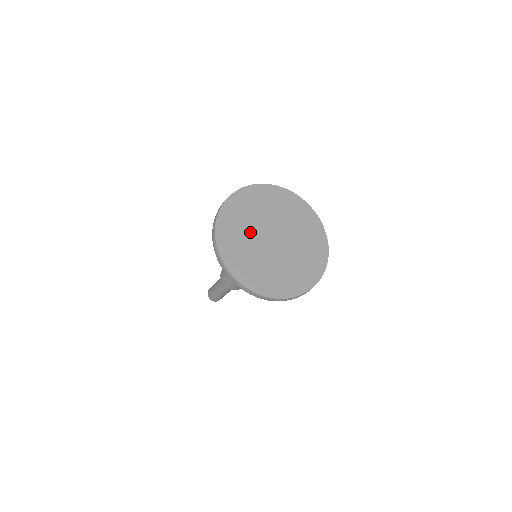
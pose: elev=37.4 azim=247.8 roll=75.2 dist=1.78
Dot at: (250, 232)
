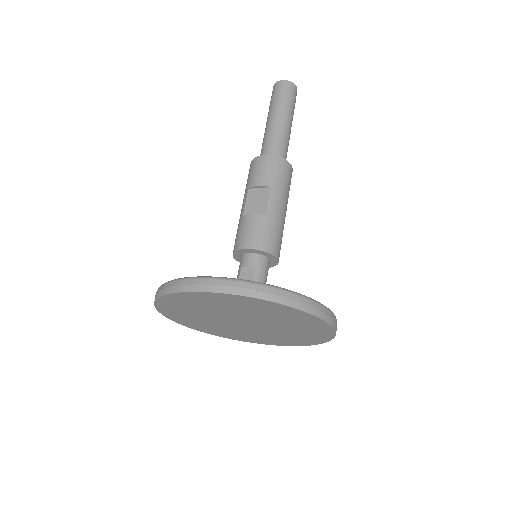
Dot at: (210, 321)
